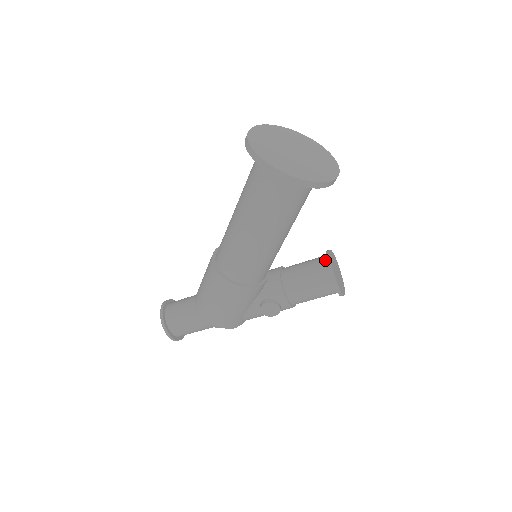
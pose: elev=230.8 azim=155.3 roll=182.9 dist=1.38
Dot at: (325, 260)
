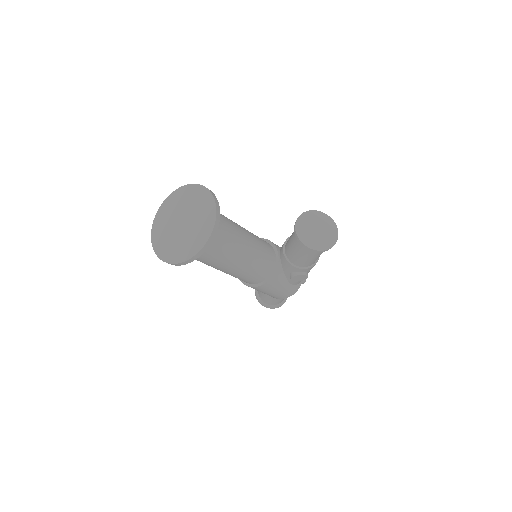
Dot at: occluded
